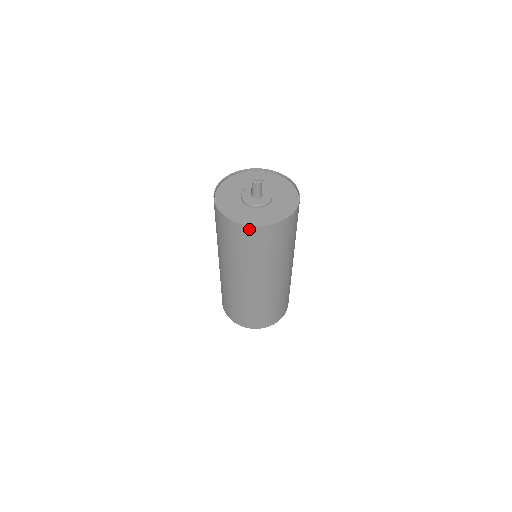
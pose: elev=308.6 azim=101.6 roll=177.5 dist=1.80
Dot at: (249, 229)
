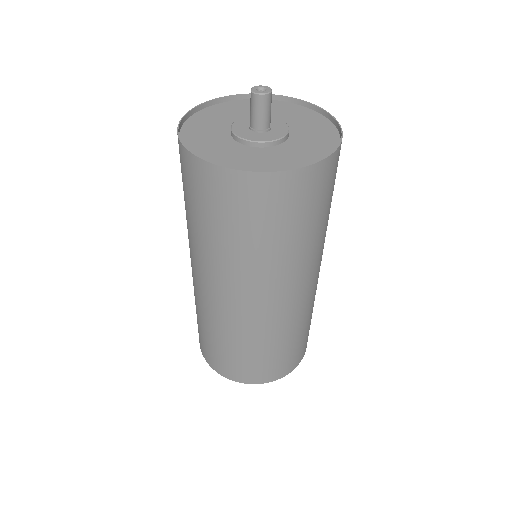
Dot at: (266, 181)
